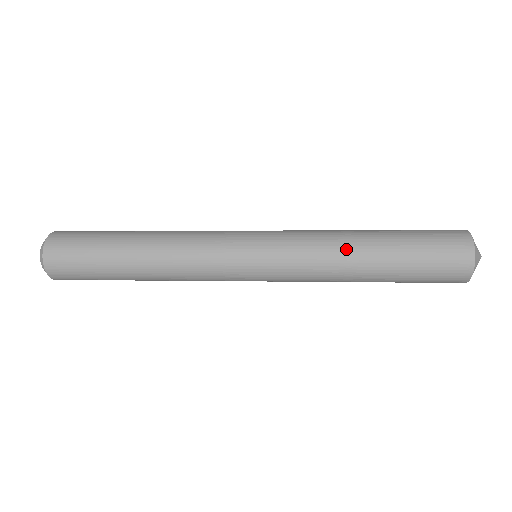
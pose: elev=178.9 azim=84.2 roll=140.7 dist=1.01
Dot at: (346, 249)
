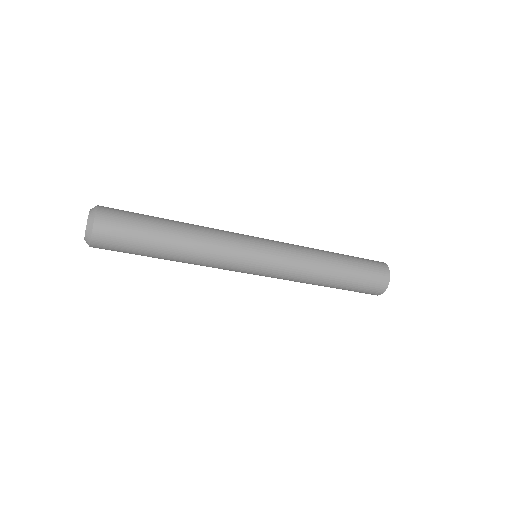
Dot at: (320, 269)
